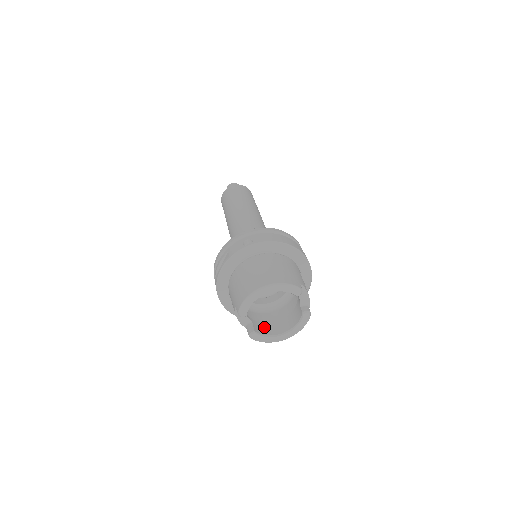
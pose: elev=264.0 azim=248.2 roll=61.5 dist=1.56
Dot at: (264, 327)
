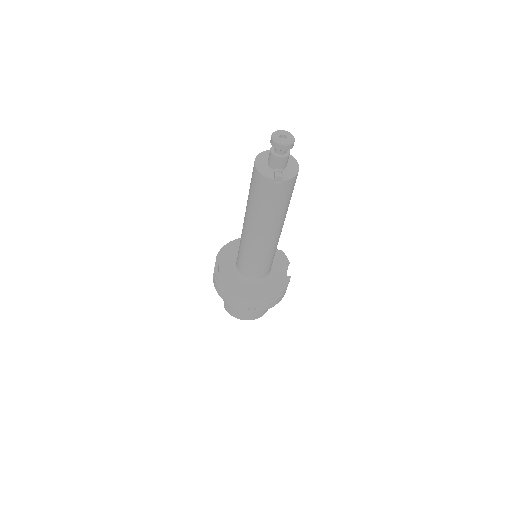
Dot at: occluded
